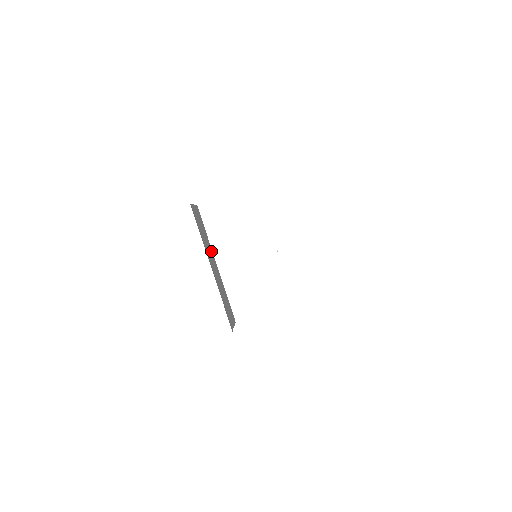
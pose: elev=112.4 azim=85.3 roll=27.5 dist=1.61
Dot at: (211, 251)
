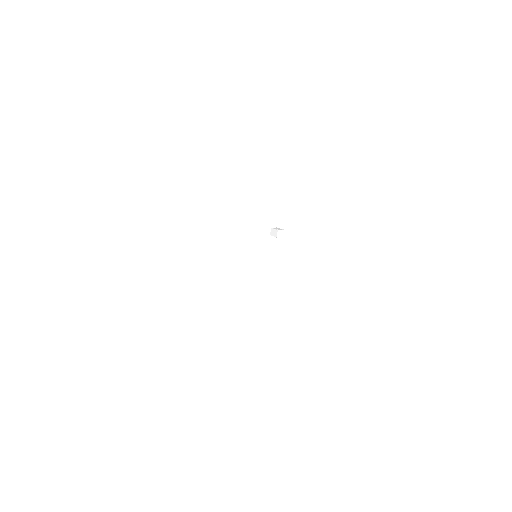
Dot at: occluded
